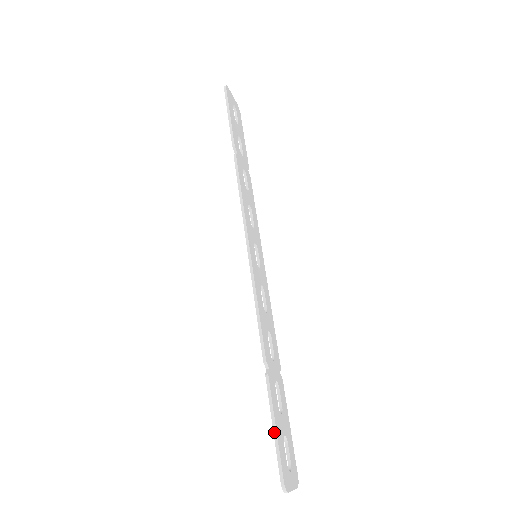
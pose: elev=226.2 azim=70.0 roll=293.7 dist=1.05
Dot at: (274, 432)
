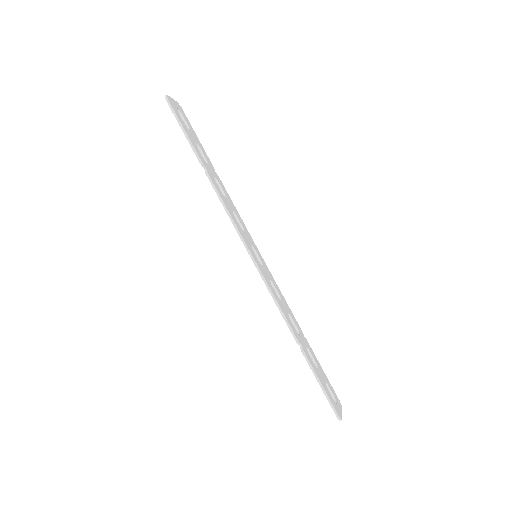
Dot at: (322, 388)
